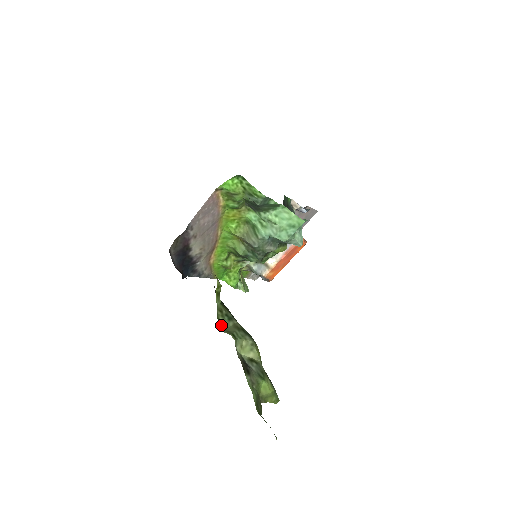
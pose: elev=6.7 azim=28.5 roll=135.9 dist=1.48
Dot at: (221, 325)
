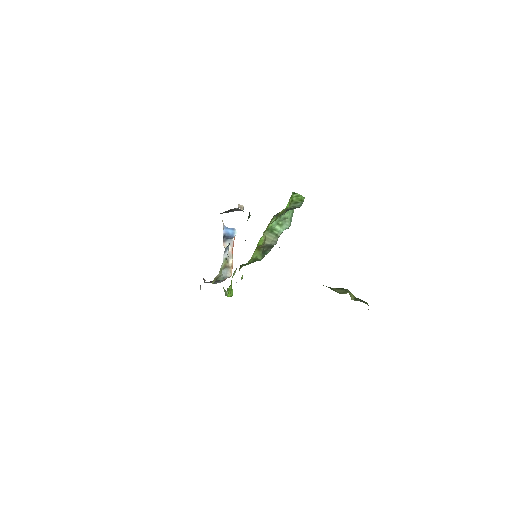
Dot at: occluded
